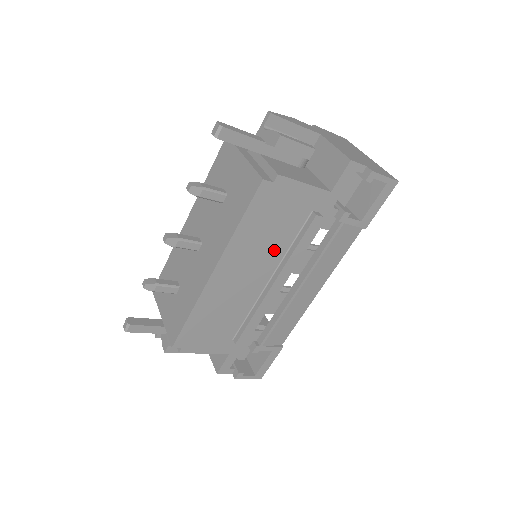
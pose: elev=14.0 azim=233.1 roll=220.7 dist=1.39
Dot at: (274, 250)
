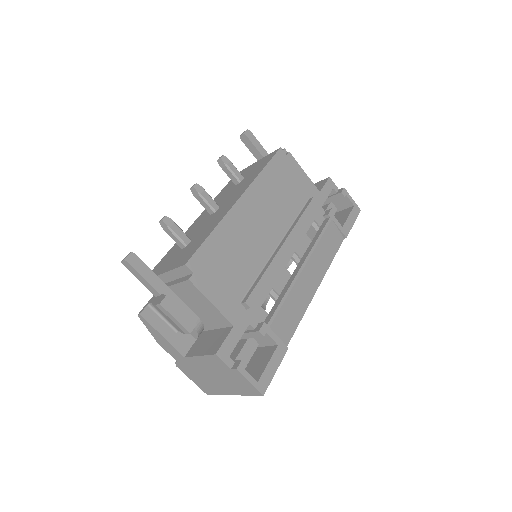
Dot at: (283, 214)
